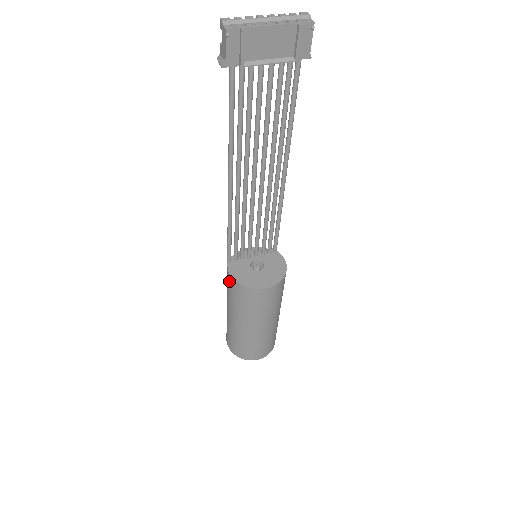
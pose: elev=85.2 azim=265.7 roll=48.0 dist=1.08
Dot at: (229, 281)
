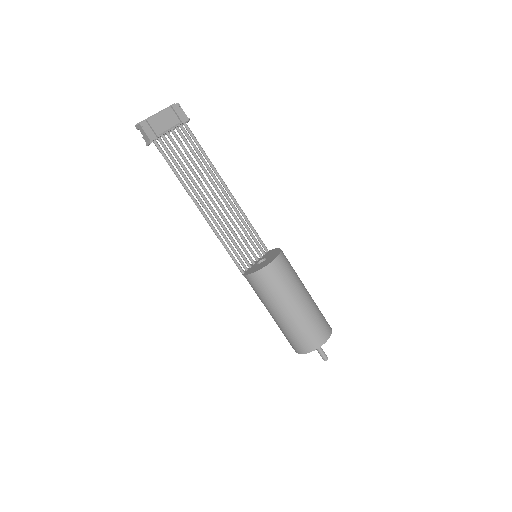
Dot at: (252, 282)
